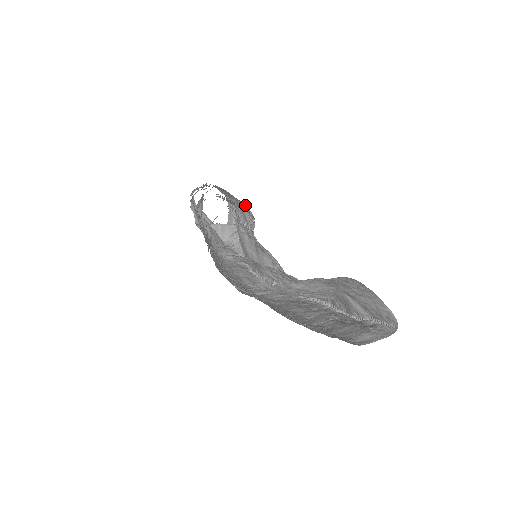
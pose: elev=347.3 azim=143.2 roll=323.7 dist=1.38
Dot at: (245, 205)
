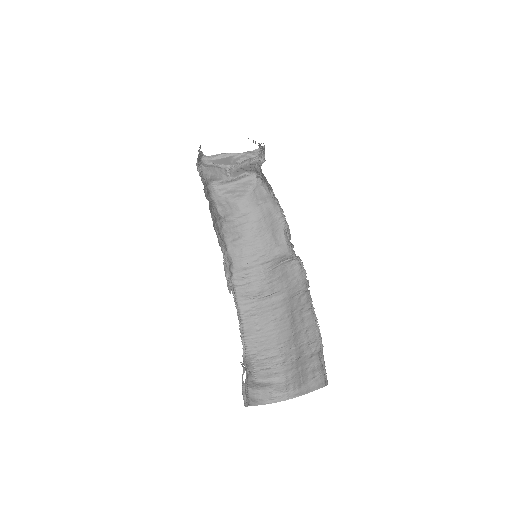
Dot at: occluded
